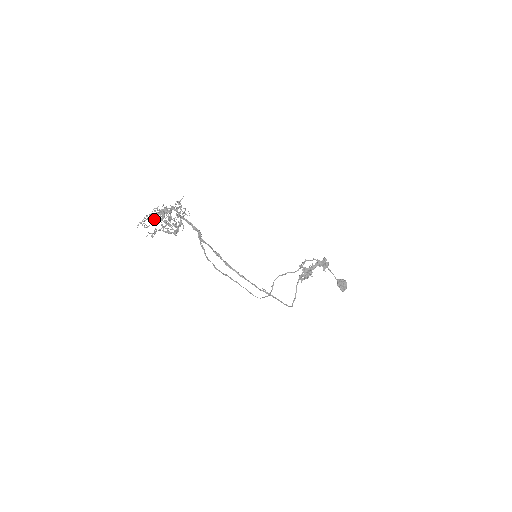
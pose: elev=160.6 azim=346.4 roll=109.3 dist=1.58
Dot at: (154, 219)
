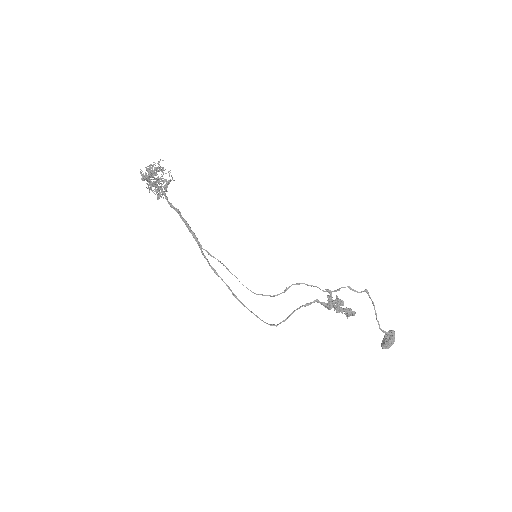
Dot at: occluded
